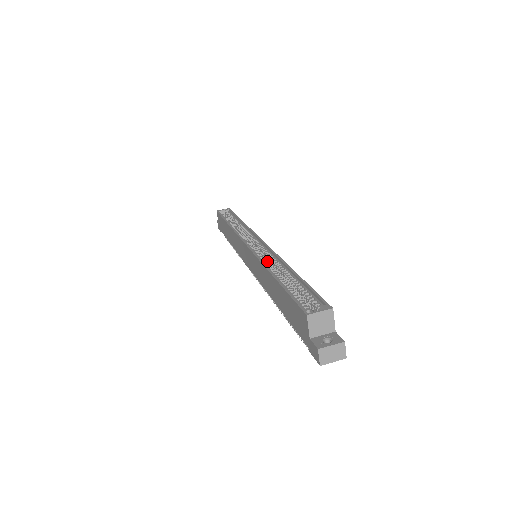
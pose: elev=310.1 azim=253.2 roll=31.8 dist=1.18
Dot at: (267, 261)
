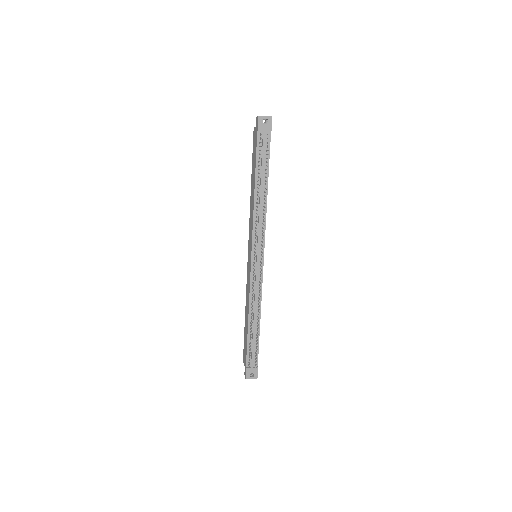
Dot at: occluded
